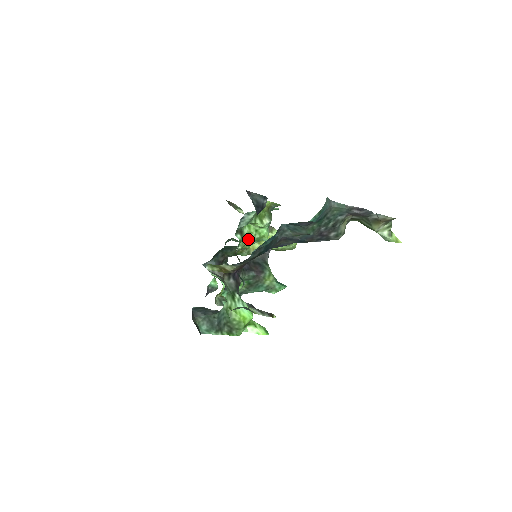
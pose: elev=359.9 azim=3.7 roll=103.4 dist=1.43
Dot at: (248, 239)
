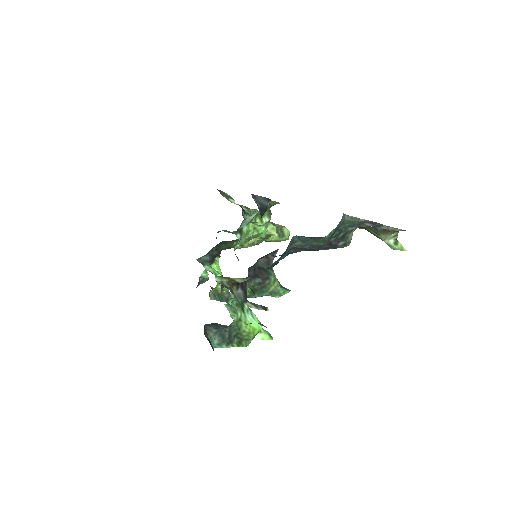
Dot at: (246, 236)
